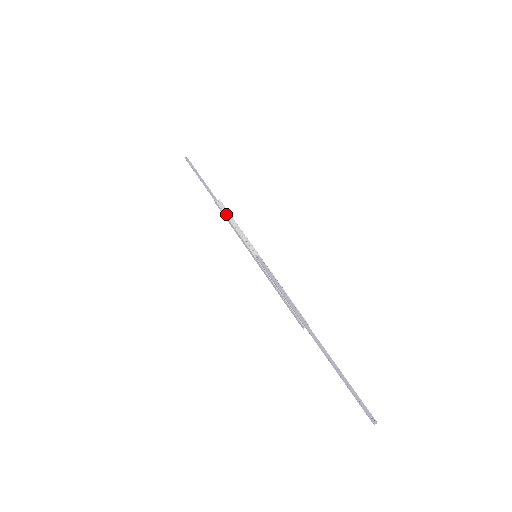
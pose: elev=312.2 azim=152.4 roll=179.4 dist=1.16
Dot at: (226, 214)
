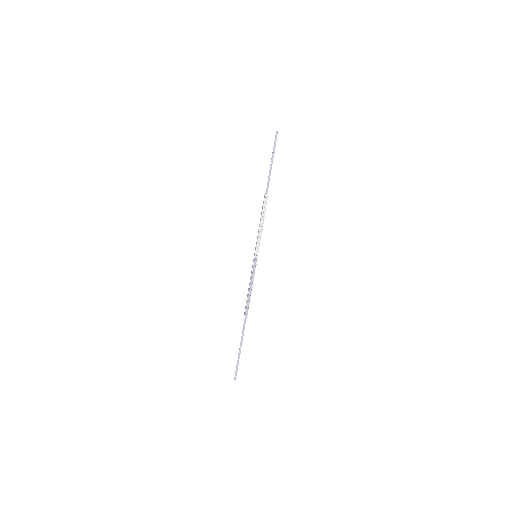
Dot at: (263, 211)
